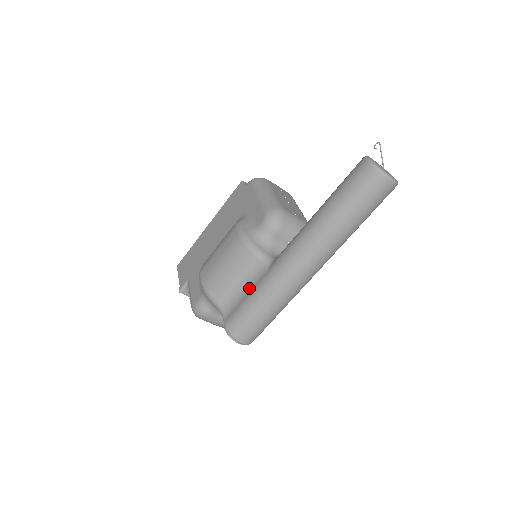
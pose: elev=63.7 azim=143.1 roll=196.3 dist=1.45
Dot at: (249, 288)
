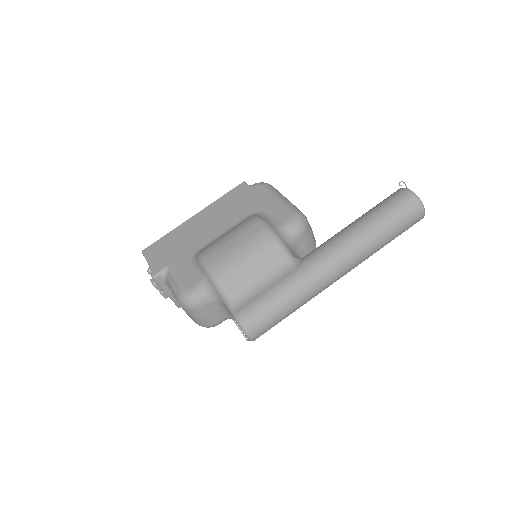
Dot at: (270, 282)
